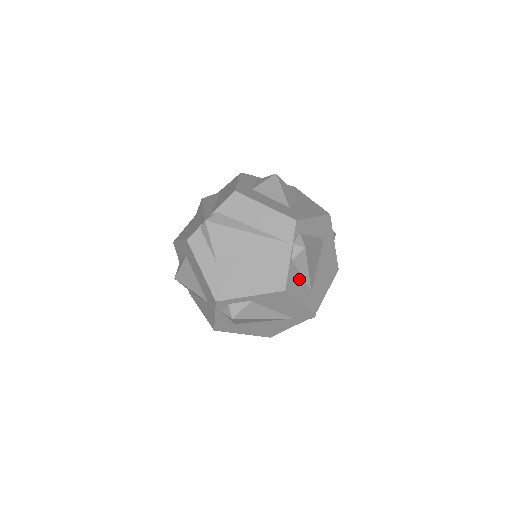
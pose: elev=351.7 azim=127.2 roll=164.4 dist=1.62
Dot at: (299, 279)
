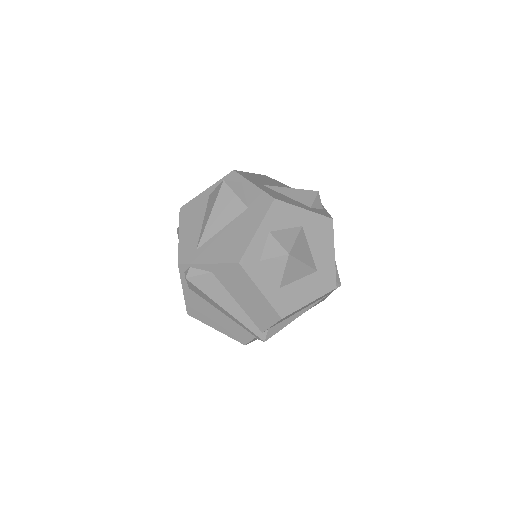
Dot at: occluded
